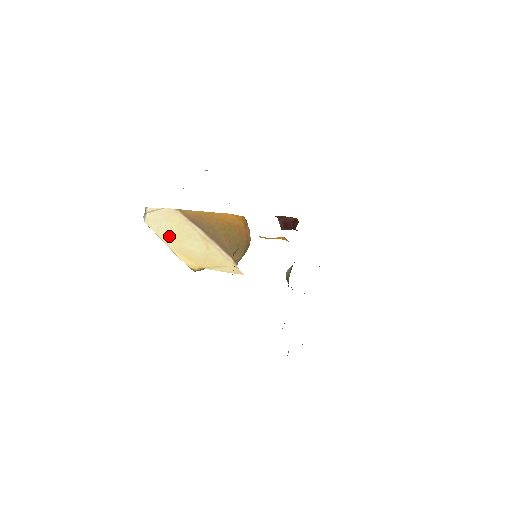
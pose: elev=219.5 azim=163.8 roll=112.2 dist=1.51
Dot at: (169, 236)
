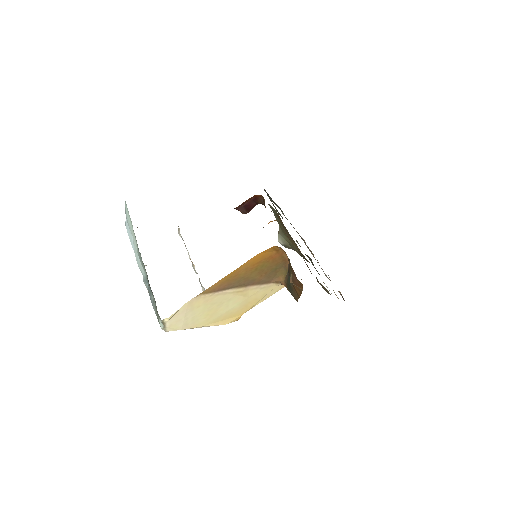
Dot at: (200, 320)
